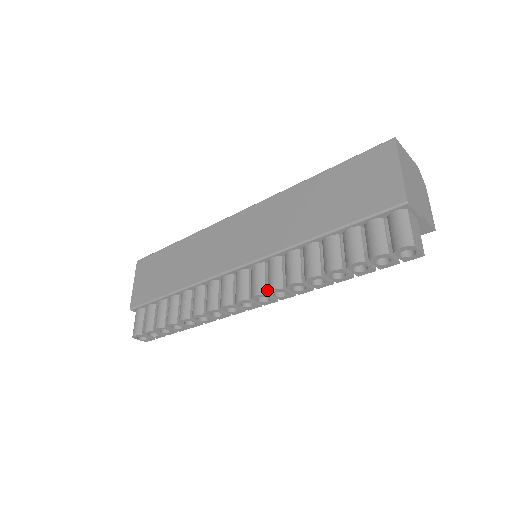
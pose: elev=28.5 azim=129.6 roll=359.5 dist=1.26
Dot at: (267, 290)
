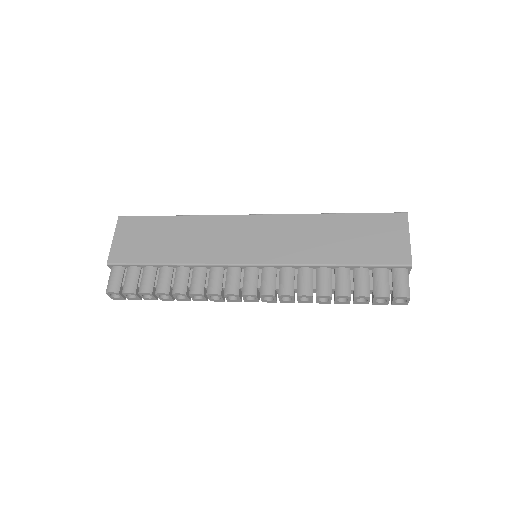
Dot at: (276, 292)
